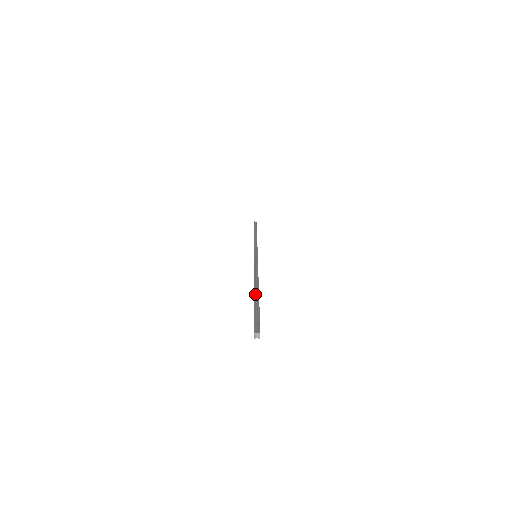
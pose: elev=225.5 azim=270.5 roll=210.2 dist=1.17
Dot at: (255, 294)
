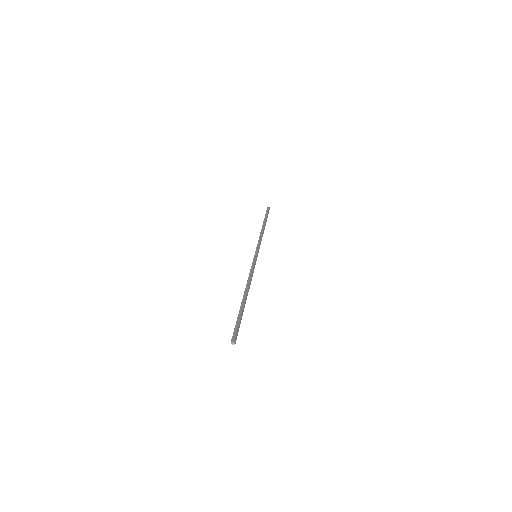
Dot at: (241, 303)
